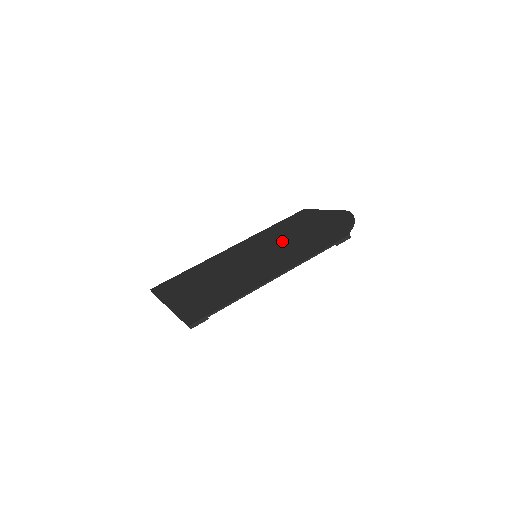
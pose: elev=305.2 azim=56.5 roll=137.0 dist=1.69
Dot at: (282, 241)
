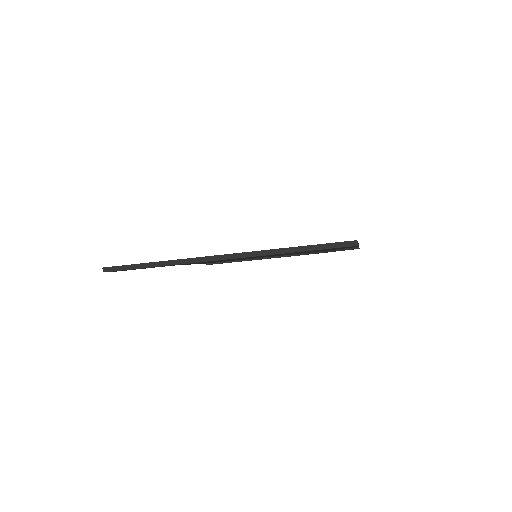
Dot at: occluded
